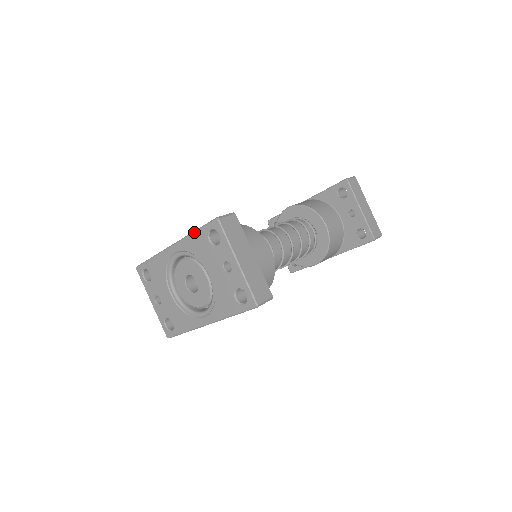
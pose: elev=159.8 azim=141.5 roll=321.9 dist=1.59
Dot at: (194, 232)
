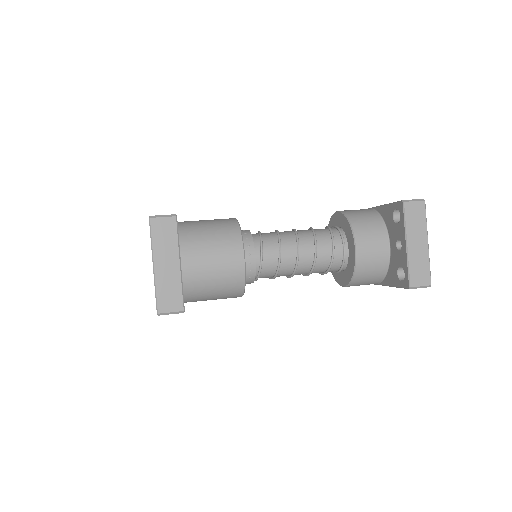
Dot at: occluded
